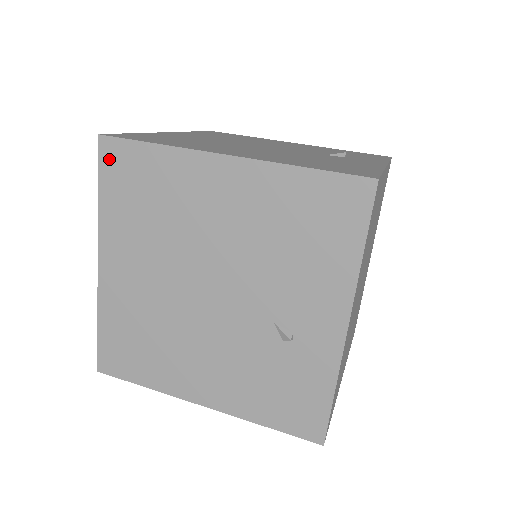
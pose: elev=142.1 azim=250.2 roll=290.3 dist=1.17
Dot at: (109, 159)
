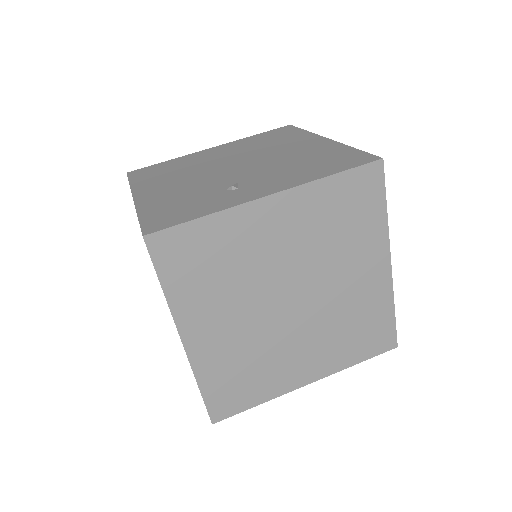
Dot at: (280, 129)
